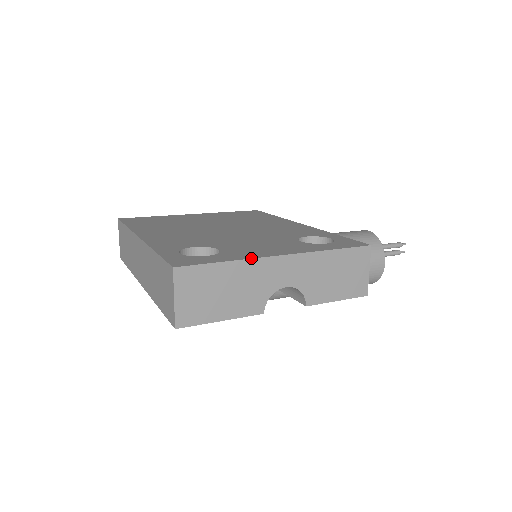
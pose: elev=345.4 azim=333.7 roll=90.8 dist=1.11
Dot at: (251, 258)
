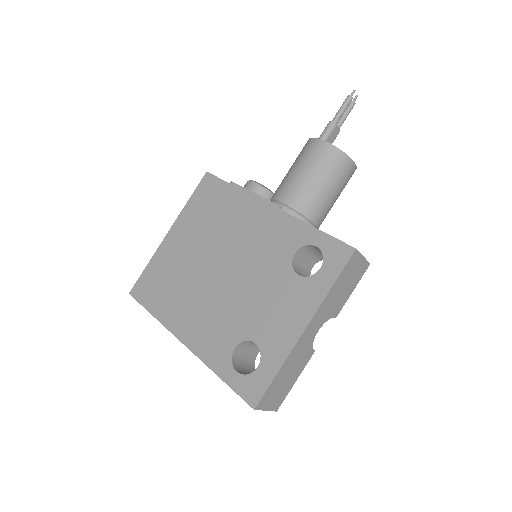
Dot at: (289, 354)
